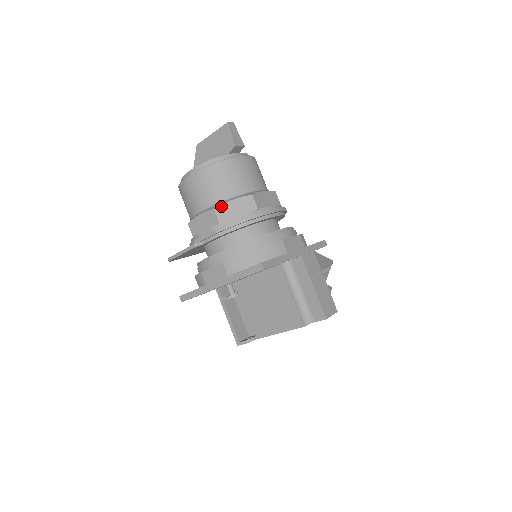
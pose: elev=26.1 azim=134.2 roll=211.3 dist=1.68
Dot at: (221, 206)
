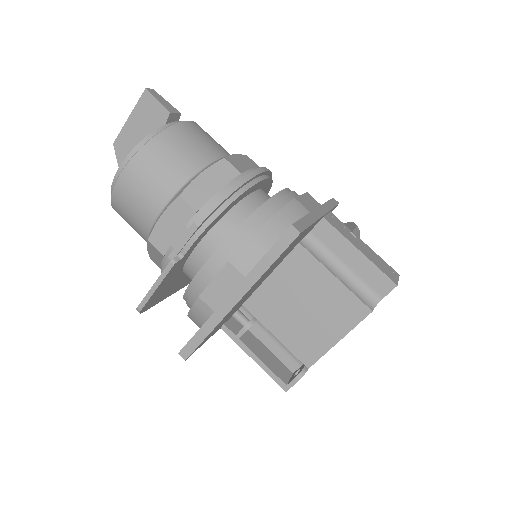
Dot at: (188, 187)
